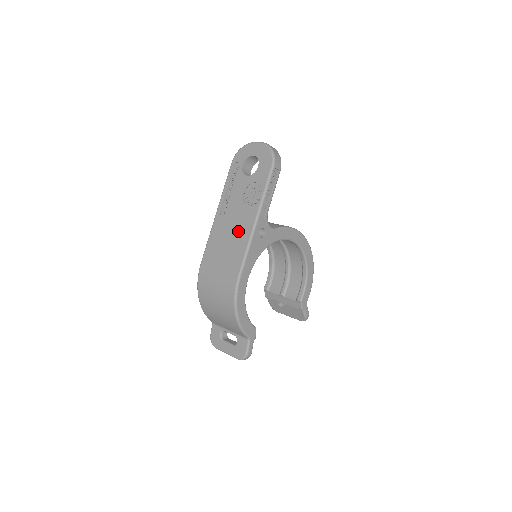
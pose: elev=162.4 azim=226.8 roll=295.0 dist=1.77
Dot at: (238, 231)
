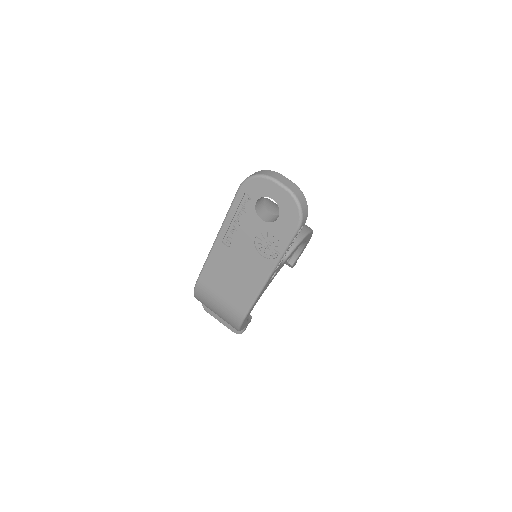
Dot at: (246, 274)
